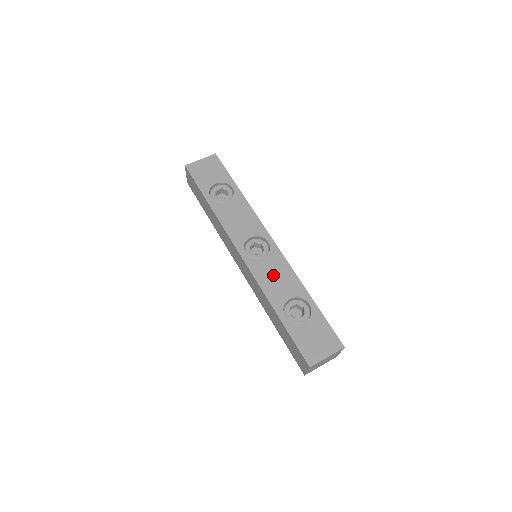
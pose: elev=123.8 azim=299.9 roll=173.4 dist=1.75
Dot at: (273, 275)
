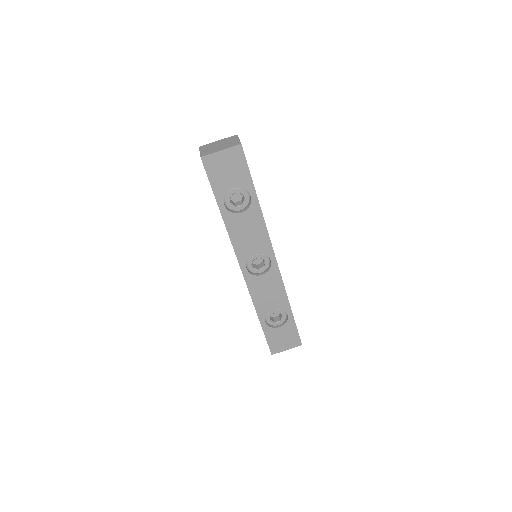
Dot at: (266, 291)
